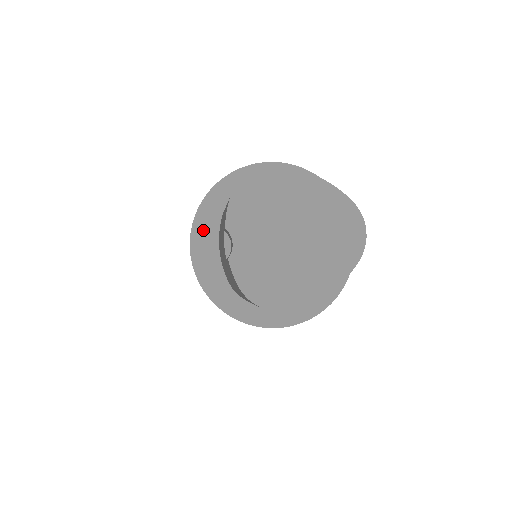
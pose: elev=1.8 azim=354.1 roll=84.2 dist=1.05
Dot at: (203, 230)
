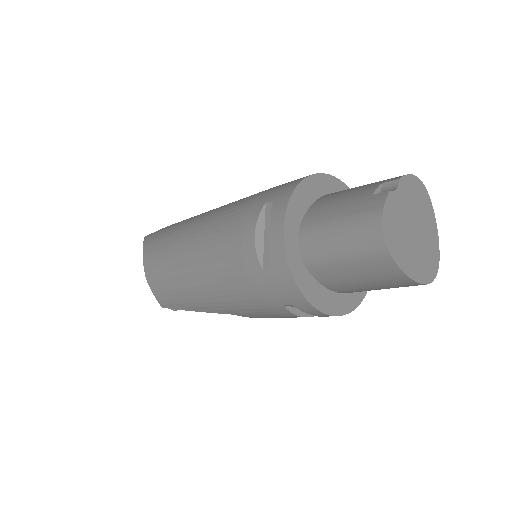
Dot at: (316, 184)
